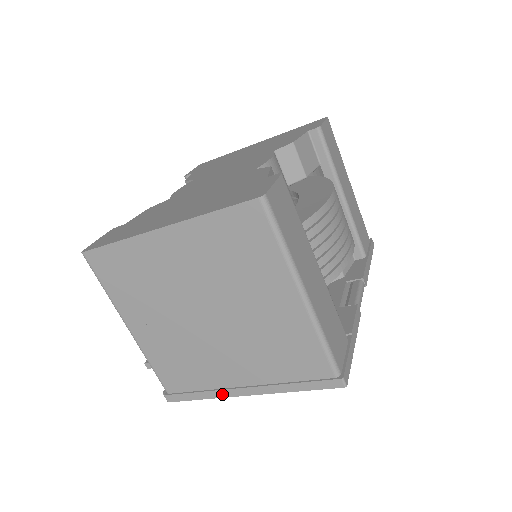
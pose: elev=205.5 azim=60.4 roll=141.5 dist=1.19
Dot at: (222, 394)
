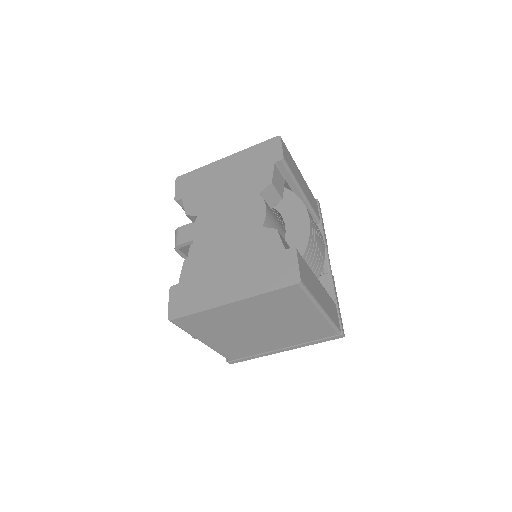
Dot at: (268, 354)
